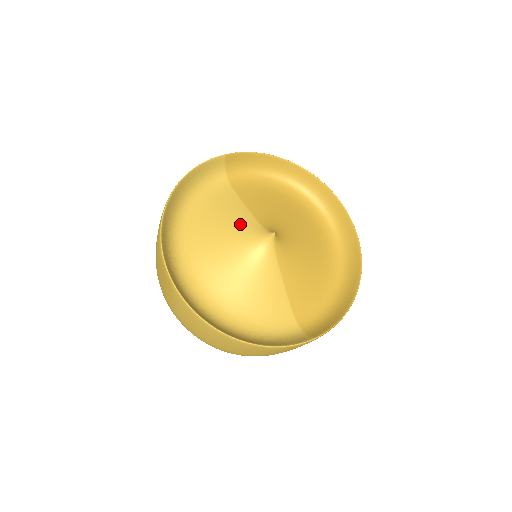
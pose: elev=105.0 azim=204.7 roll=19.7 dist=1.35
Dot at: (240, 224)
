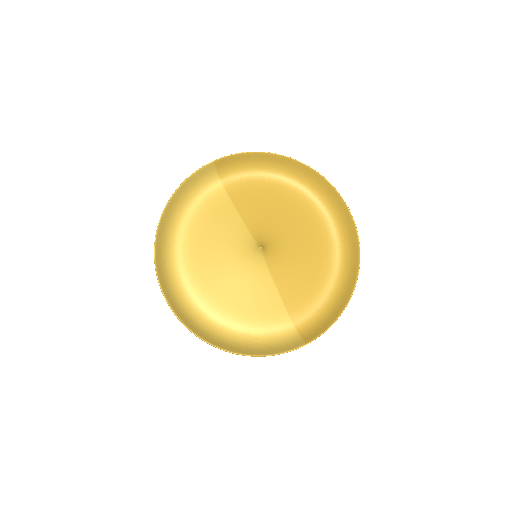
Dot at: (232, 235)
